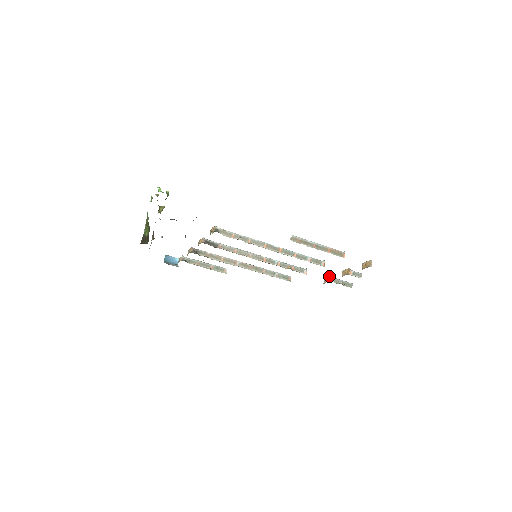
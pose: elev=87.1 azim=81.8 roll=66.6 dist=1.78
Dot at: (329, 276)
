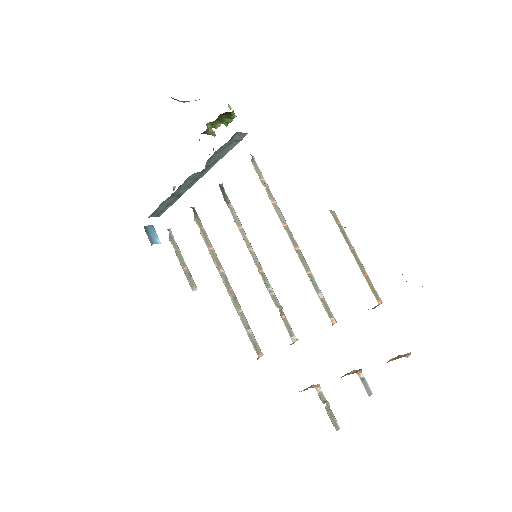
Dot at: occluded
